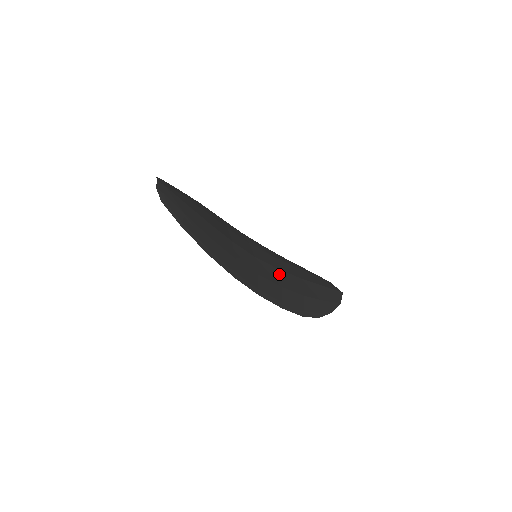
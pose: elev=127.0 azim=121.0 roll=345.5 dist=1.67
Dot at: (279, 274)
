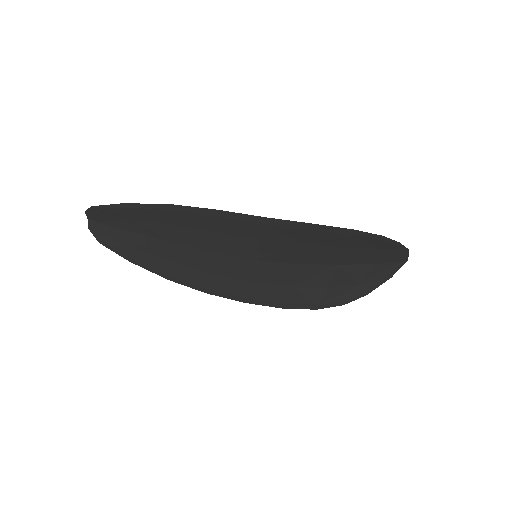
Dot at: (299, 256)
